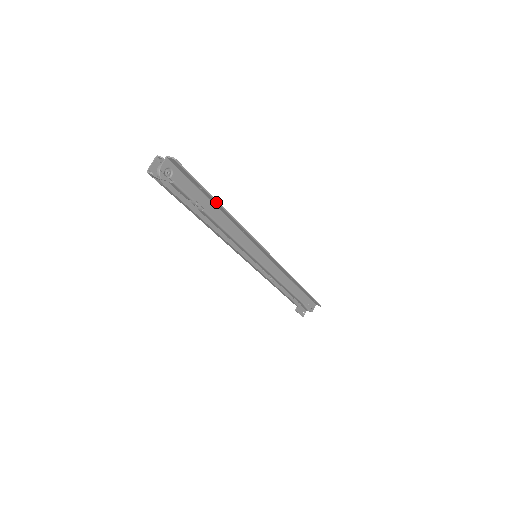
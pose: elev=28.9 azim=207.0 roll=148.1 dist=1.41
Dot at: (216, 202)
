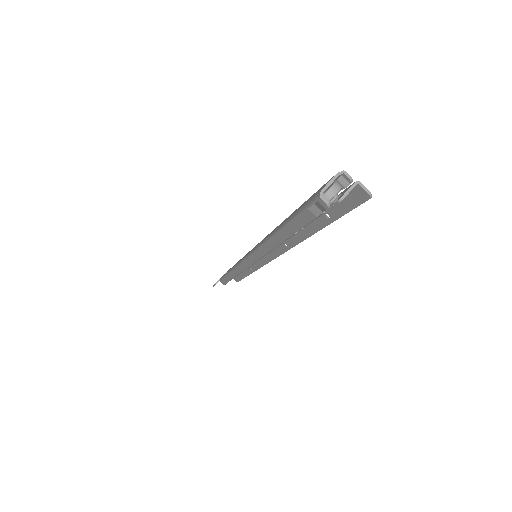
Dot at: (317, 229)
